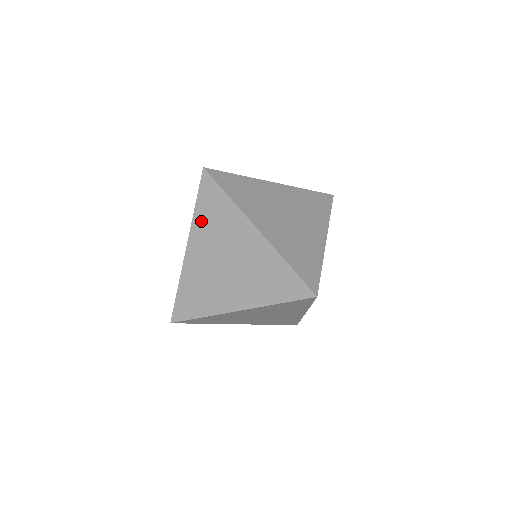
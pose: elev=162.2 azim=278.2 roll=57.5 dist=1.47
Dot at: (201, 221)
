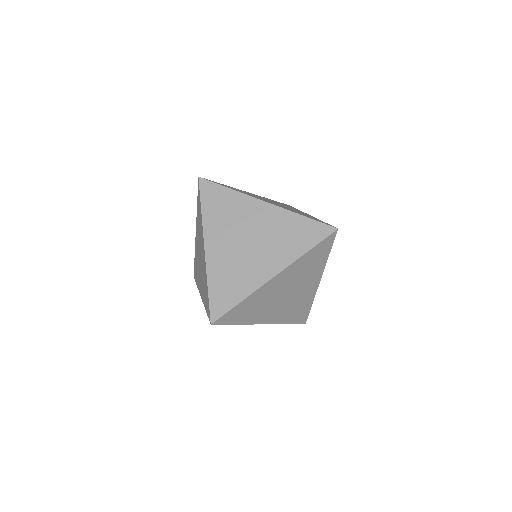
Dot at: occluded
